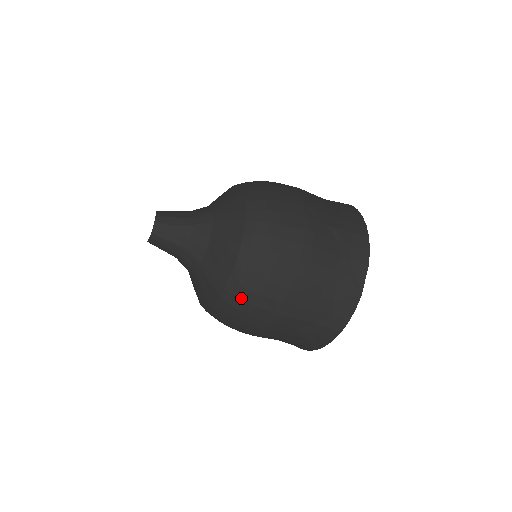
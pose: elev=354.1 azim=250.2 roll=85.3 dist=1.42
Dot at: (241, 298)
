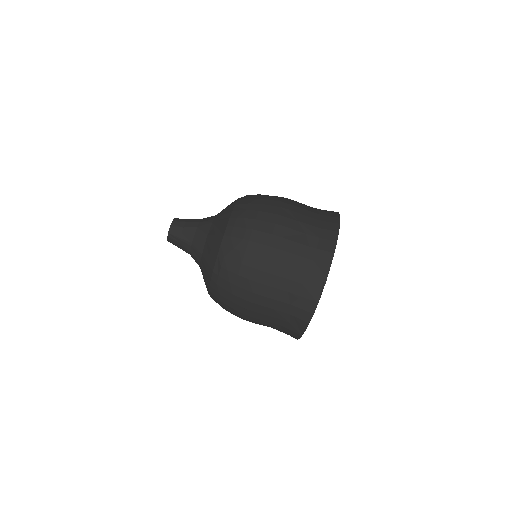
Dot at: (224, 279)
